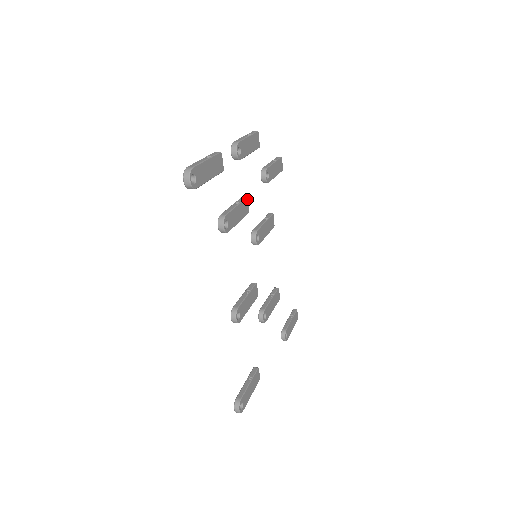
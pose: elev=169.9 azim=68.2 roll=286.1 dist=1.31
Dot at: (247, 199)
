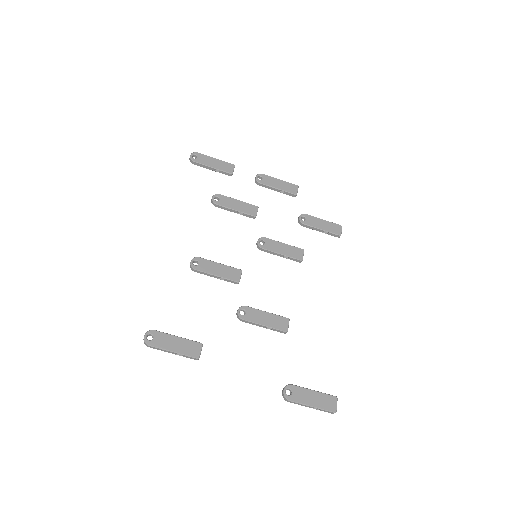
Dot at: occluded
